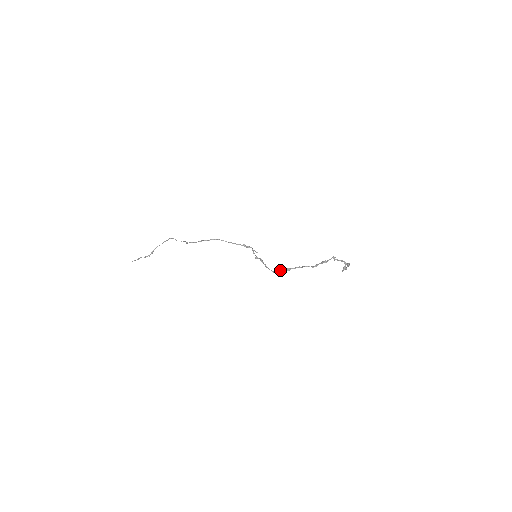
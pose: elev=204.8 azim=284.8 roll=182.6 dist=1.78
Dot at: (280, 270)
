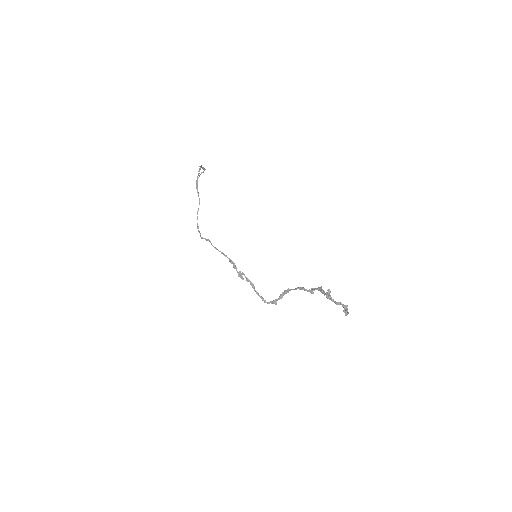
Dot at: (273, 301)
